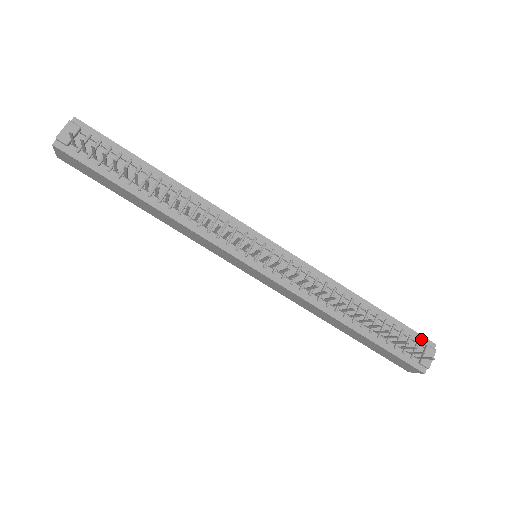
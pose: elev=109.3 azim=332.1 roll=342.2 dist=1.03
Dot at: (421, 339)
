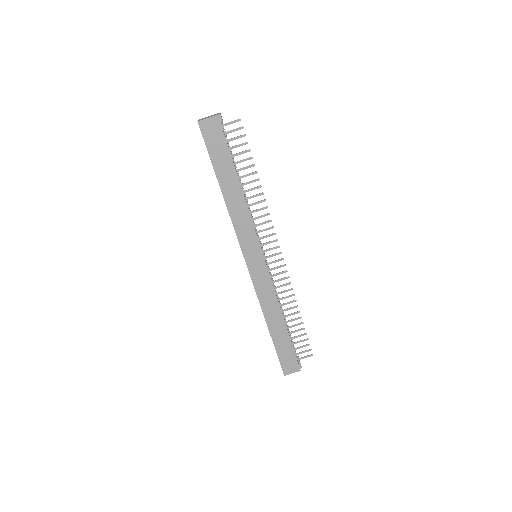
Dot at: occluded
